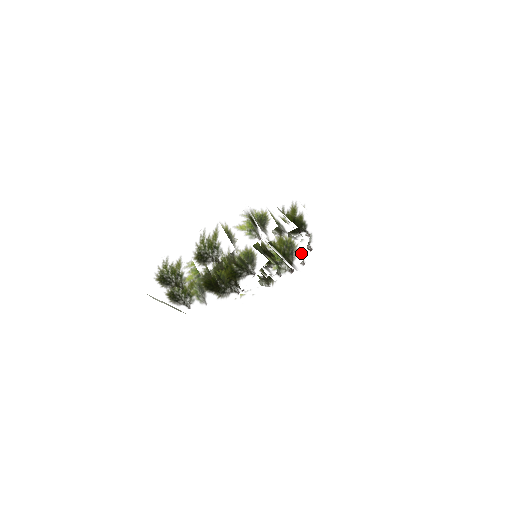
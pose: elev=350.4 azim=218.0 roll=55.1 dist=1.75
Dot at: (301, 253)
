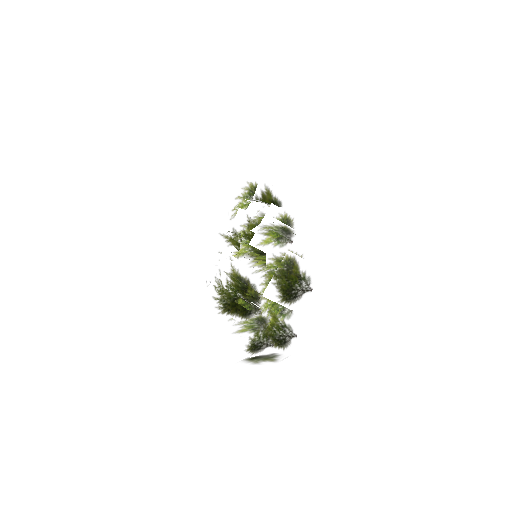
Dot at: occluded
